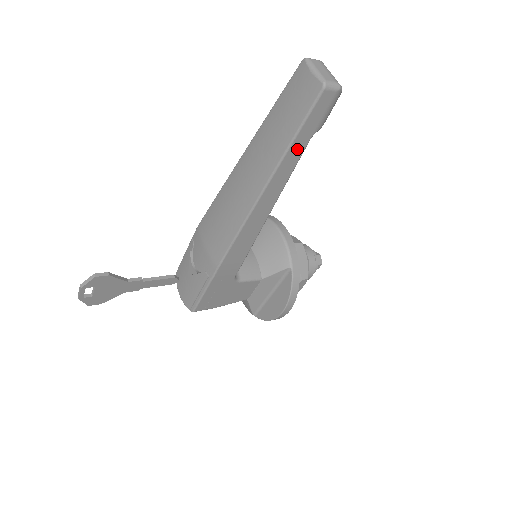
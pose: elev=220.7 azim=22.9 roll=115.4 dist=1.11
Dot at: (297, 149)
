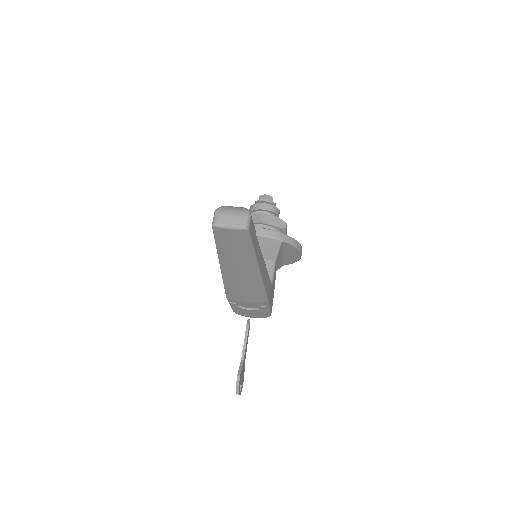
Dot at: (256, 247)
